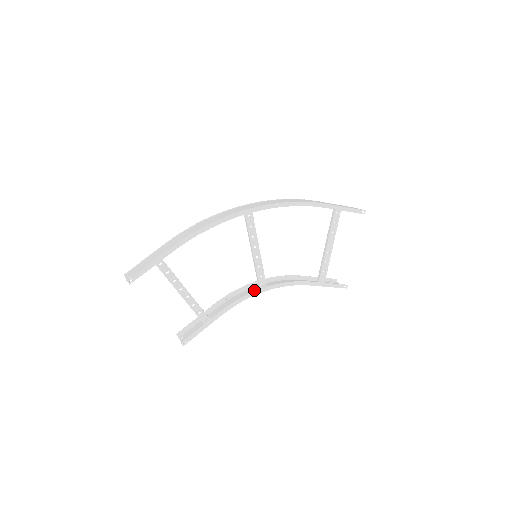
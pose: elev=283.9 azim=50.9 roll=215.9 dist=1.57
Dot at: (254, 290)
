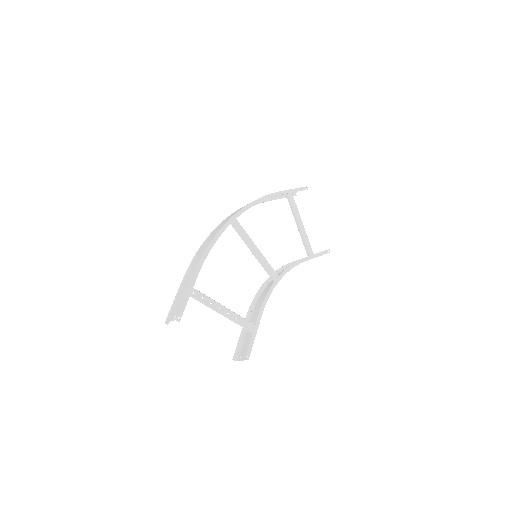
Dot at: (270, 286)
